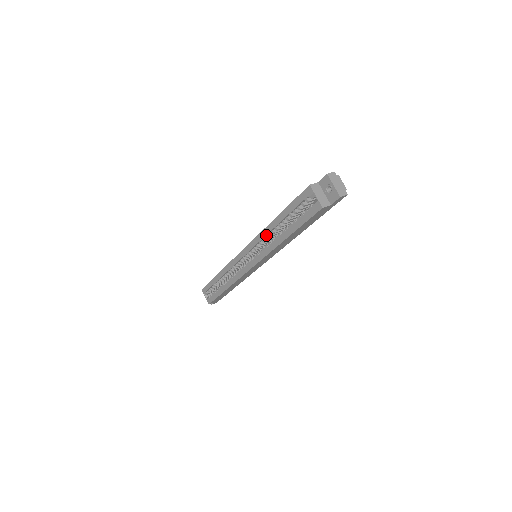
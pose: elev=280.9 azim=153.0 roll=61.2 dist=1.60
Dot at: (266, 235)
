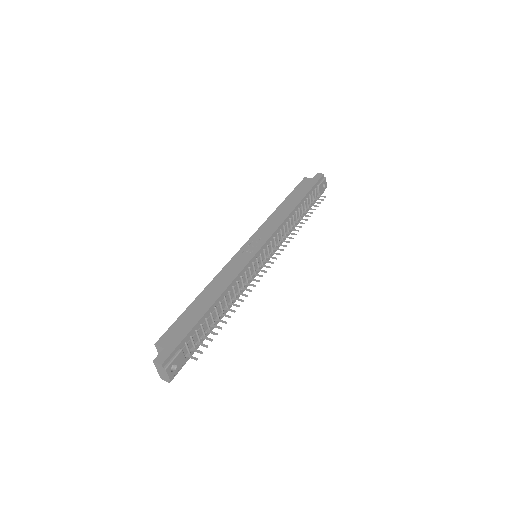
Dot at: occluded
